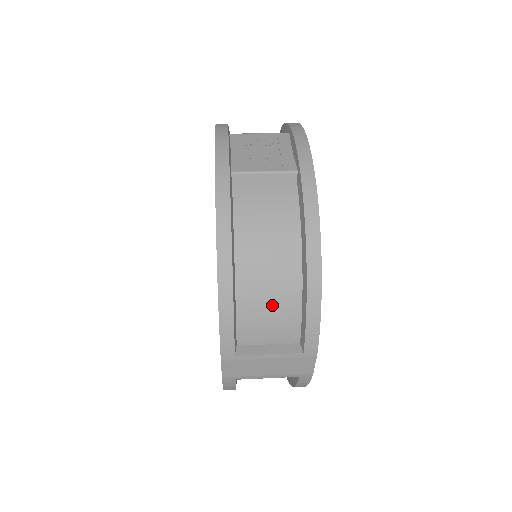
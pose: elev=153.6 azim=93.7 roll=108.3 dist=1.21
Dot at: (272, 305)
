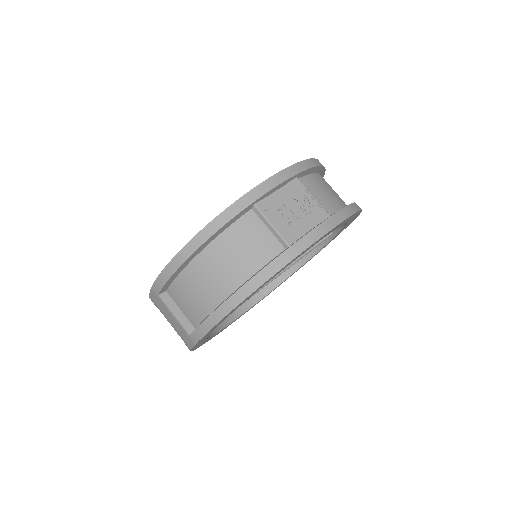
Dot at: (196, 295)
